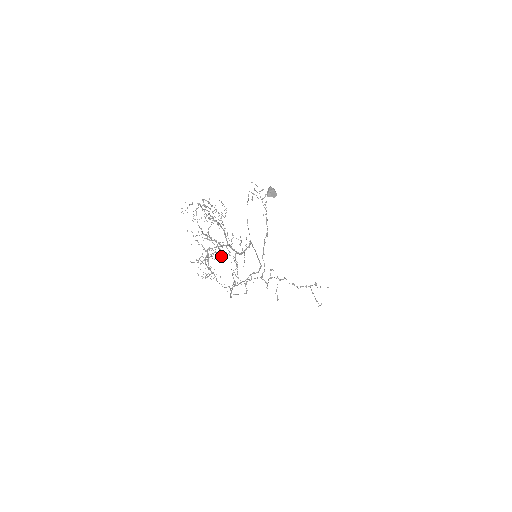
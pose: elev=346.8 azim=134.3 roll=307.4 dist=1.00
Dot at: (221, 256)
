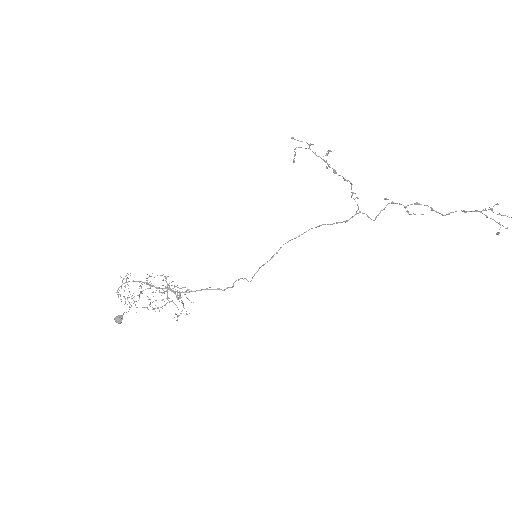
Dot at: occluded
